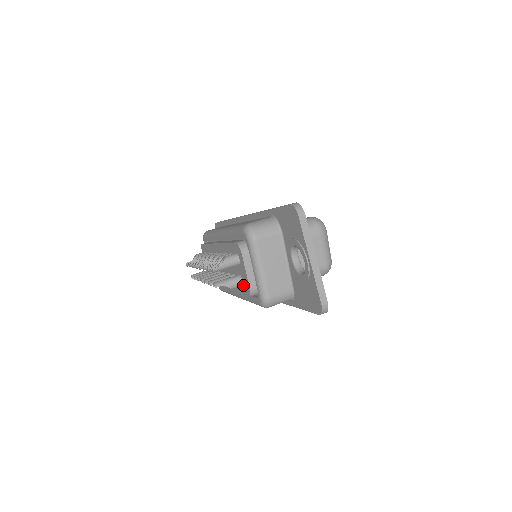
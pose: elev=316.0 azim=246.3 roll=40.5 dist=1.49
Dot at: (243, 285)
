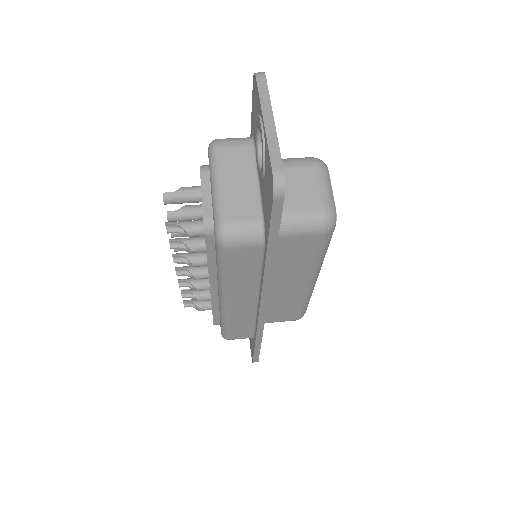
Dot at: occluded
